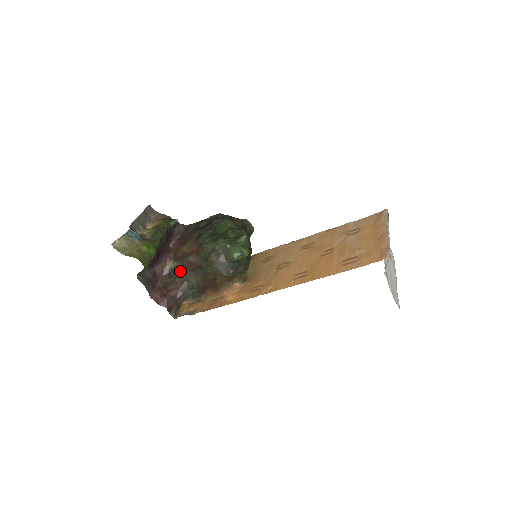
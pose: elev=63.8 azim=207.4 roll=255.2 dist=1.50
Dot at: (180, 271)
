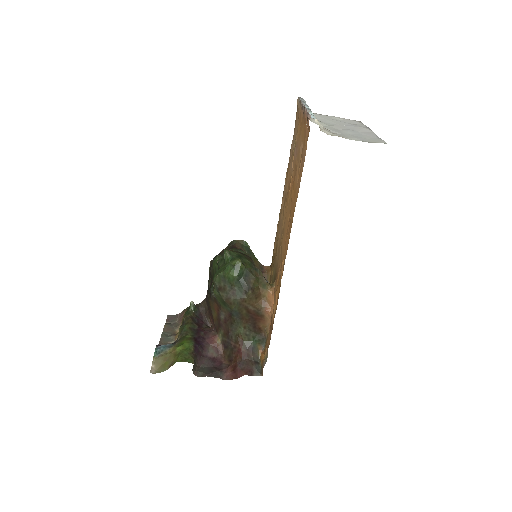
Dot at: (227, 335)
